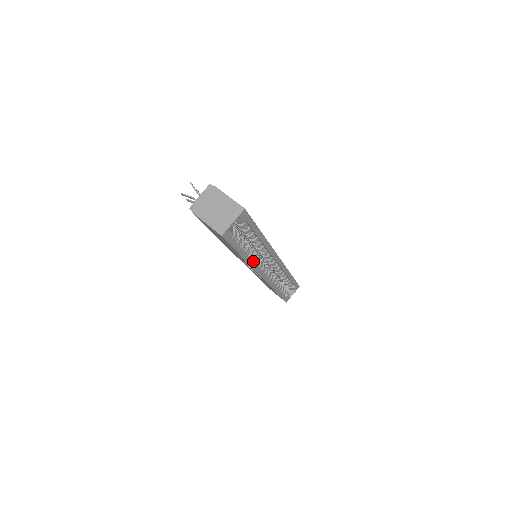
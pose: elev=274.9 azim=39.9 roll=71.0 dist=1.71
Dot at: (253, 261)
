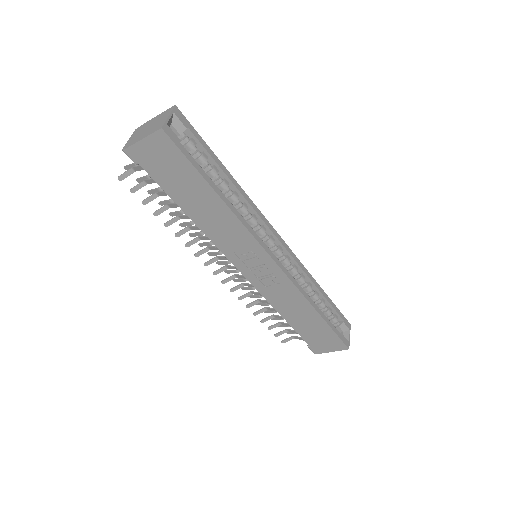
Dot at: (240, 215)
